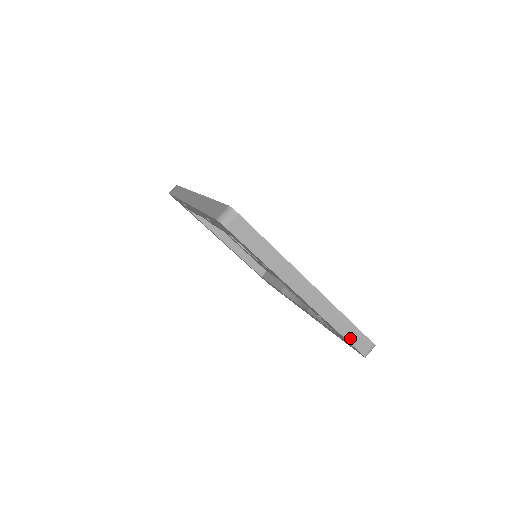
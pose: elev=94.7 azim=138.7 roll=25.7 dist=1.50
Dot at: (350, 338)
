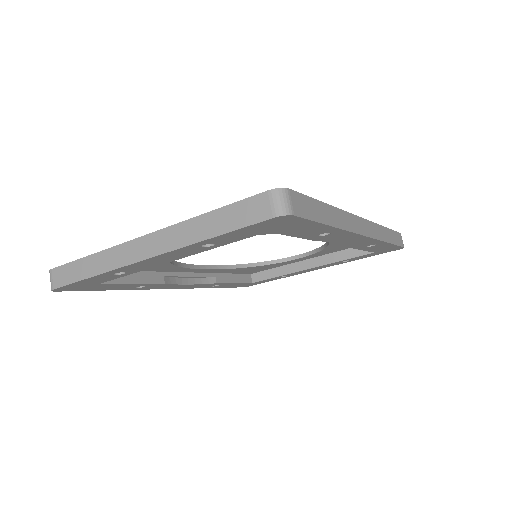
Dot at: (234, 224)
